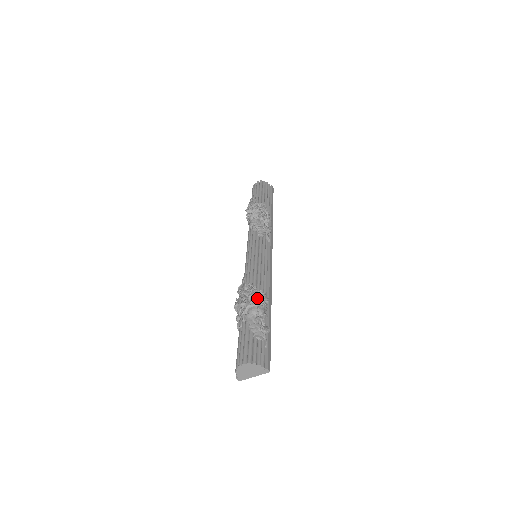
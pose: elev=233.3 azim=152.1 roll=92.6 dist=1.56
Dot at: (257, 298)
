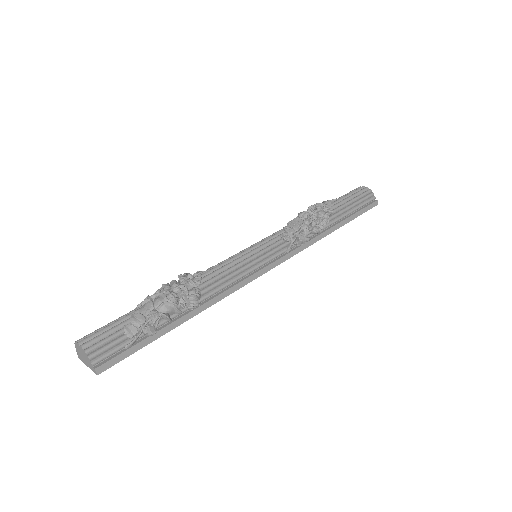
Dot at: (182, 293)
